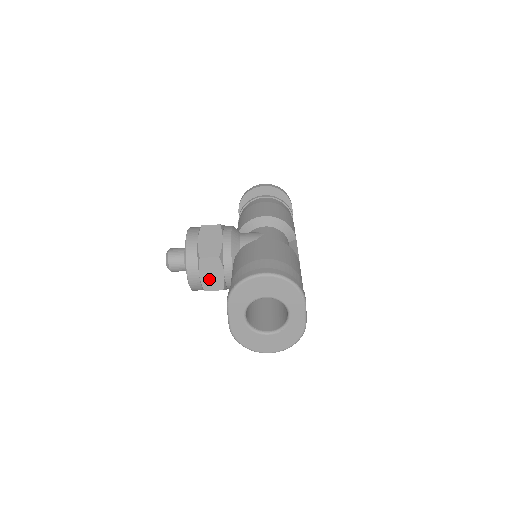
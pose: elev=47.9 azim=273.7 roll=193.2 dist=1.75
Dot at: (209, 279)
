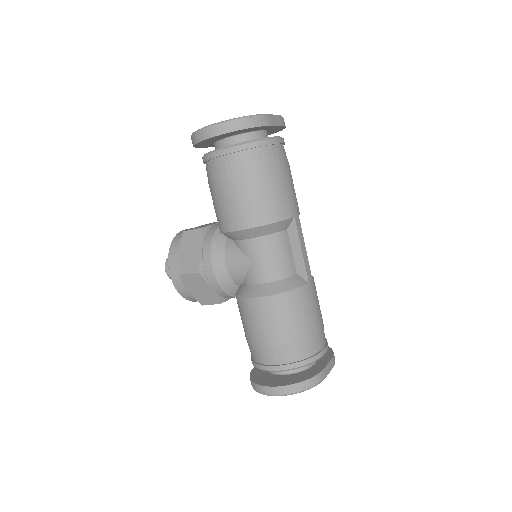
Dot at: occluded
